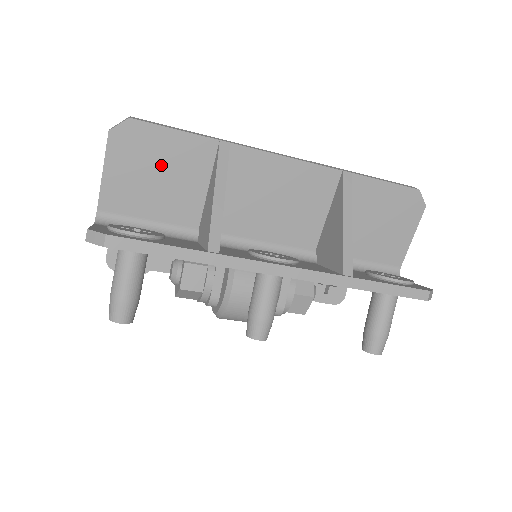
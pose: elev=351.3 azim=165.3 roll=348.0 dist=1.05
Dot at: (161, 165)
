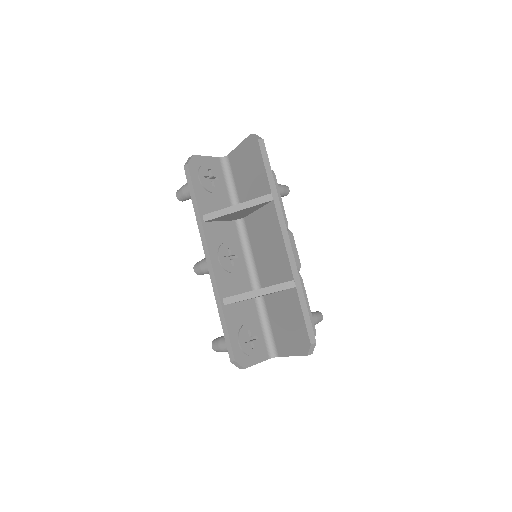
Dot at: (252, 171)
